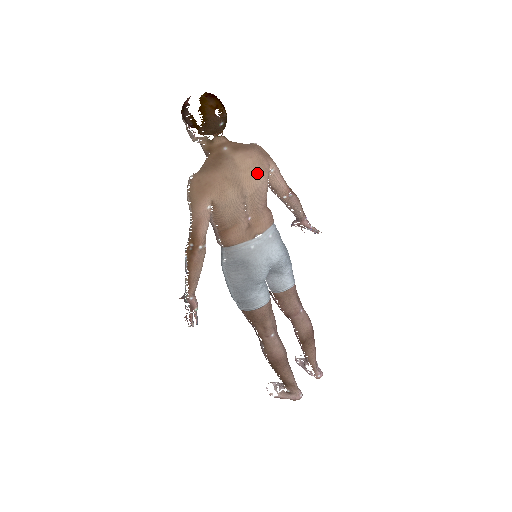
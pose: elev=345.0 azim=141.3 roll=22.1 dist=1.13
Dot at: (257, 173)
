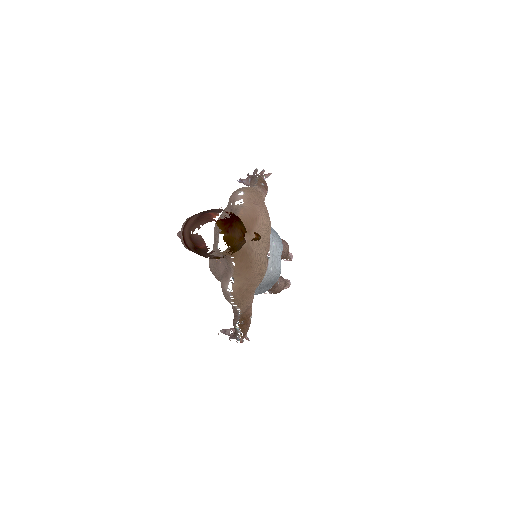
Dot at: (269, 229)
